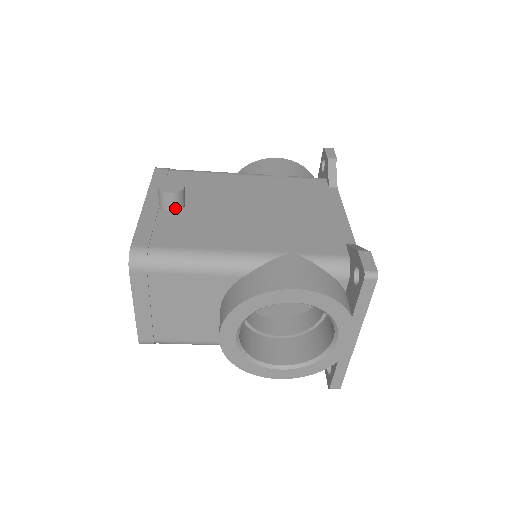
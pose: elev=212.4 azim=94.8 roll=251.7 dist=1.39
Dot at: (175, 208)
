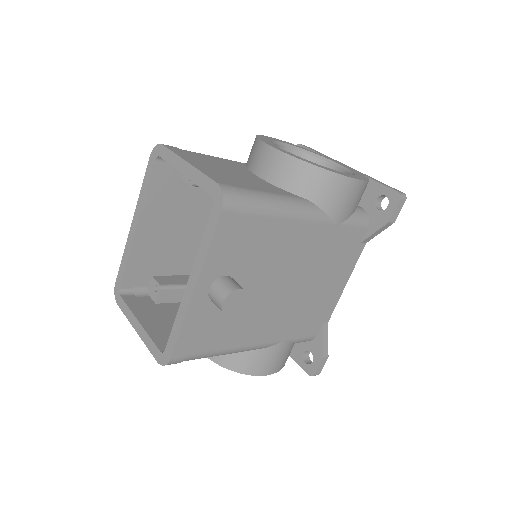
Dot at: occluded
